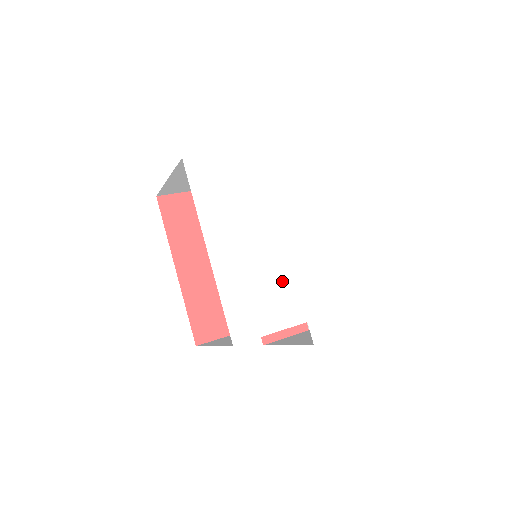
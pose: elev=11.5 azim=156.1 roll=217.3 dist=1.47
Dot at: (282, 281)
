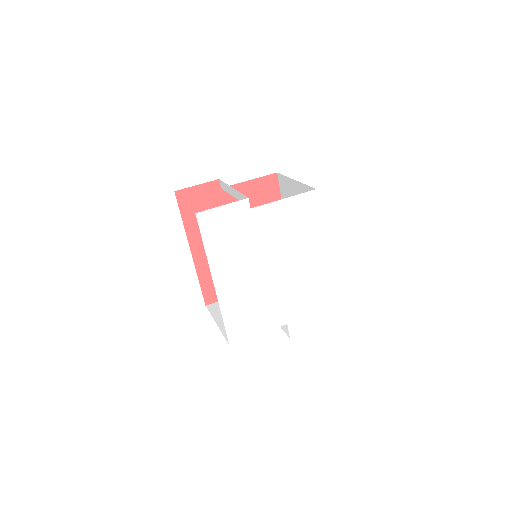
Dot at: (271, 298)
